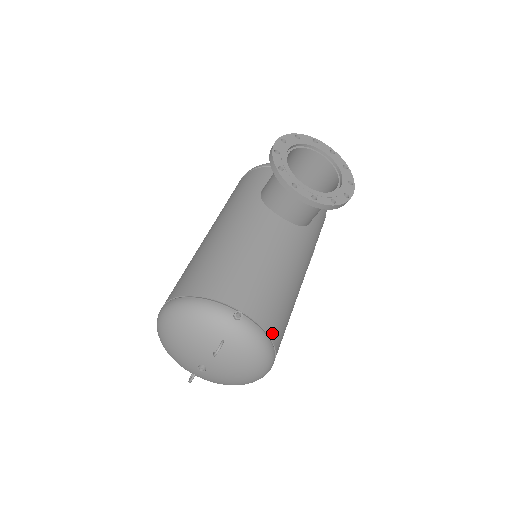
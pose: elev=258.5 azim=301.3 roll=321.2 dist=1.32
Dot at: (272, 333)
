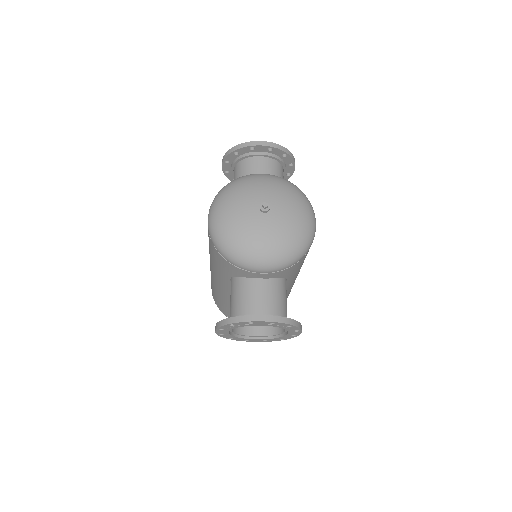
Dot at: occluded
